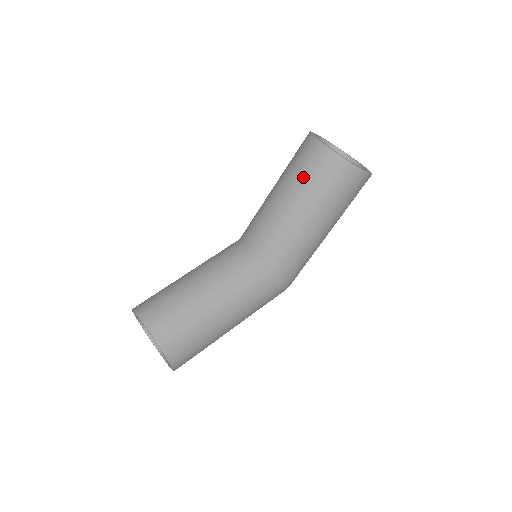
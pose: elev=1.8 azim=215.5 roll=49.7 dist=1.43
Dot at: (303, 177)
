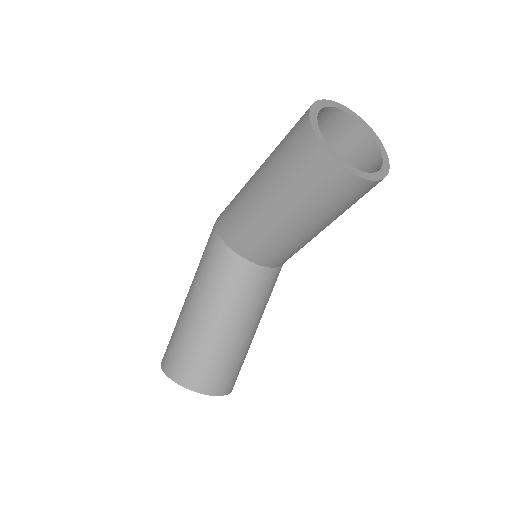
Dot at: (326, 207)
